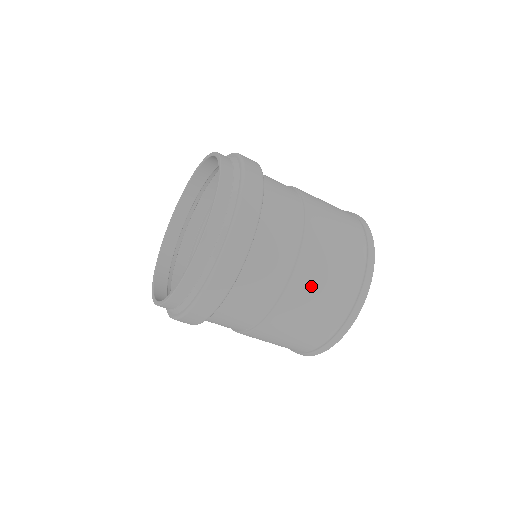
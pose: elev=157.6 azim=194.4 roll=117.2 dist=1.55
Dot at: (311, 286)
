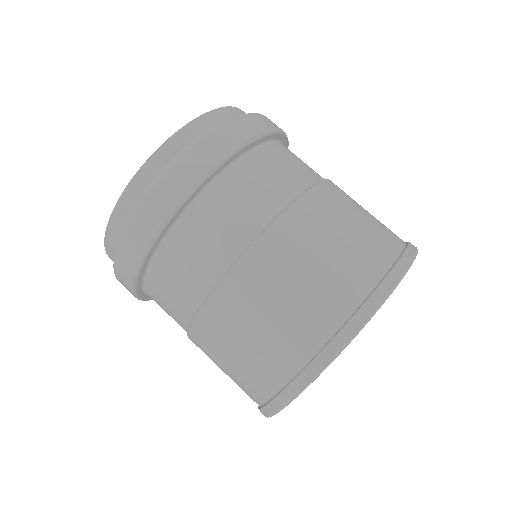
Dot at: (267, 281)
